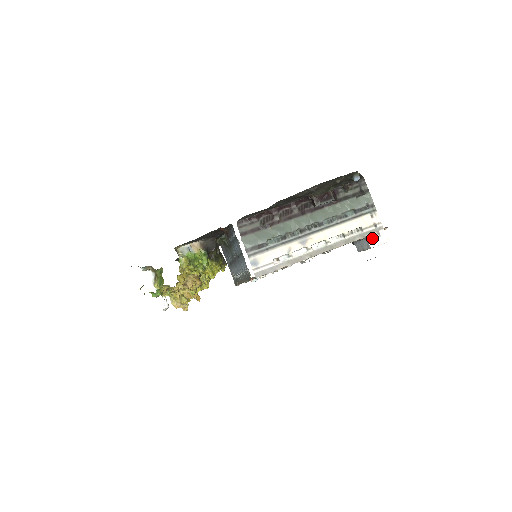
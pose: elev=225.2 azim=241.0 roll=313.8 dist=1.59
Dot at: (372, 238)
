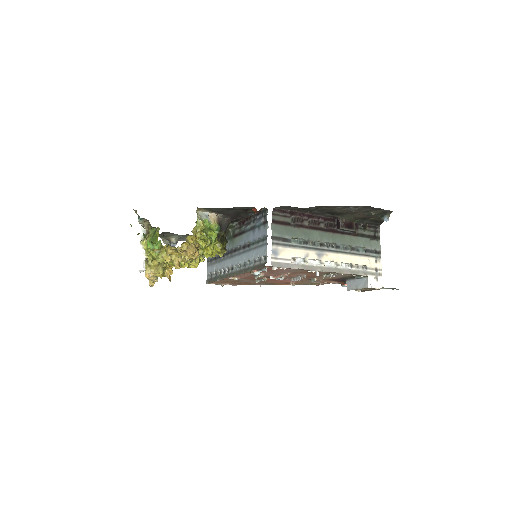
Dot at: (371, 279)
